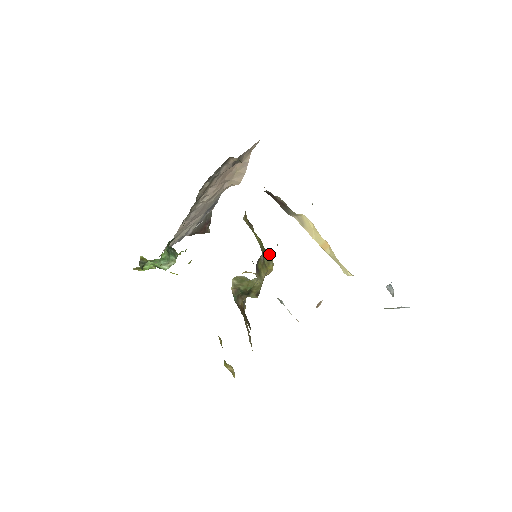
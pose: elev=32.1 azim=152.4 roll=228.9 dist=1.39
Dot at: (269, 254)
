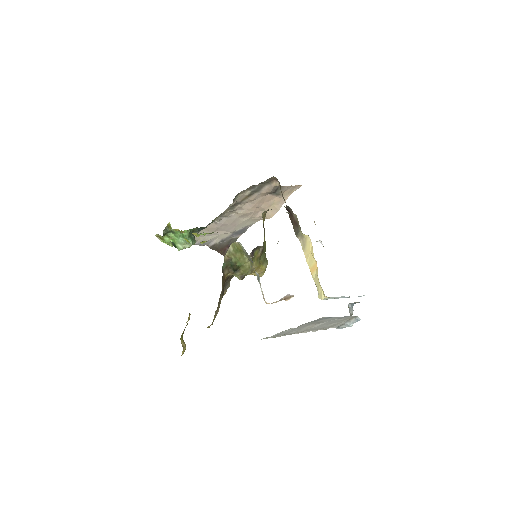
Dot at: occluded
